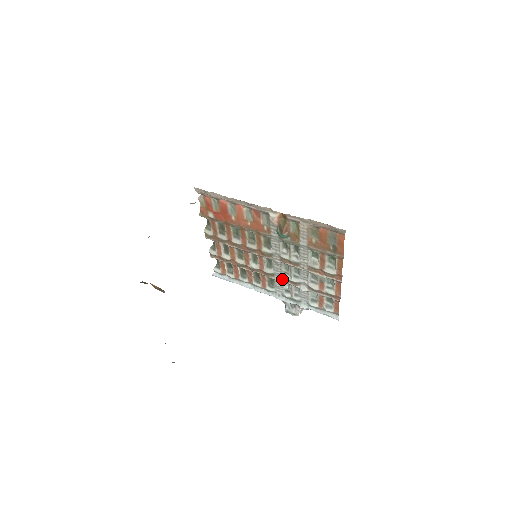
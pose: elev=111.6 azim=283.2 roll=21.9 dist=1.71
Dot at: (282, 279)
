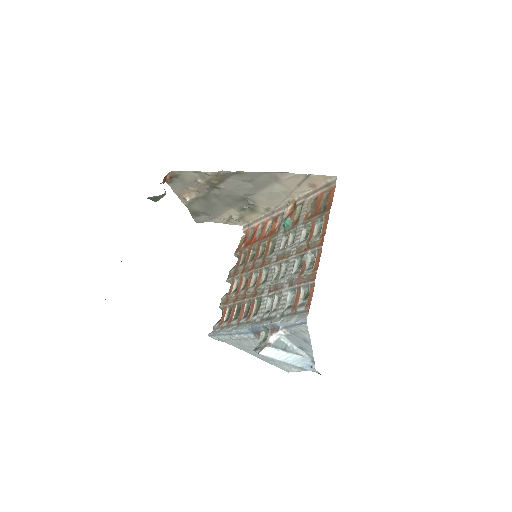
Dot at: (269, 291)
